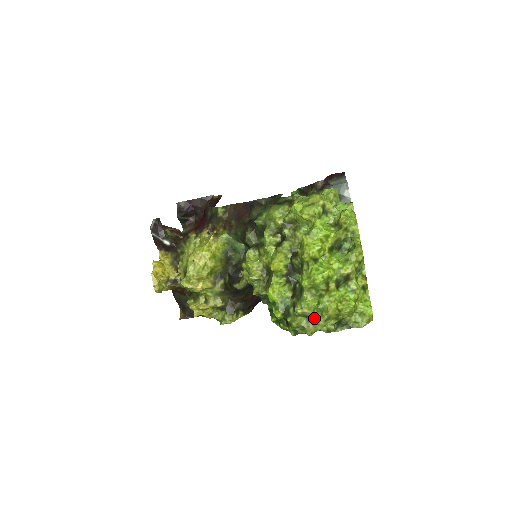
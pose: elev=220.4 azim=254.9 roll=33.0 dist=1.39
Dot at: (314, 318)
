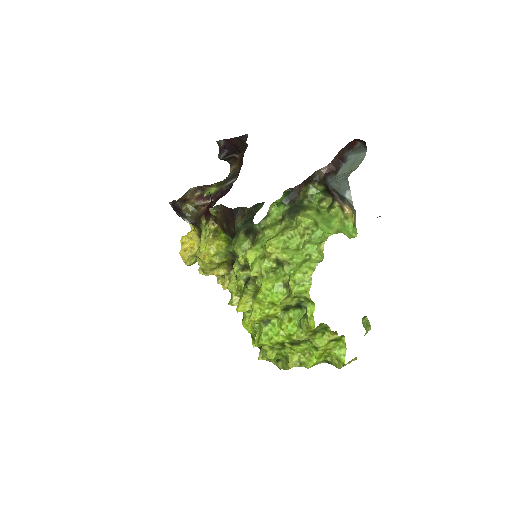
Dot at: (282, 359)
